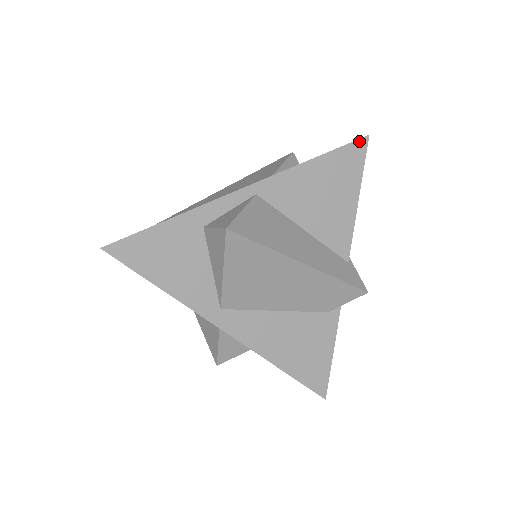
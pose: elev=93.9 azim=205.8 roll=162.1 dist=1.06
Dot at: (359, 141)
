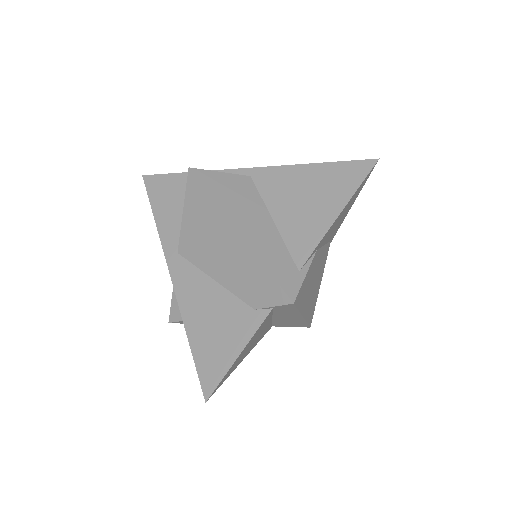
Dot at: (365, 161)
